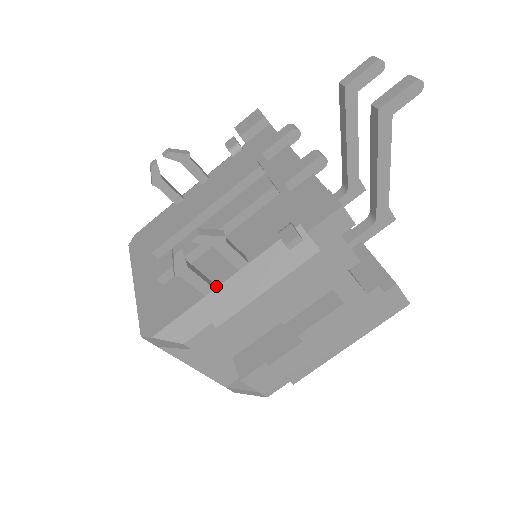
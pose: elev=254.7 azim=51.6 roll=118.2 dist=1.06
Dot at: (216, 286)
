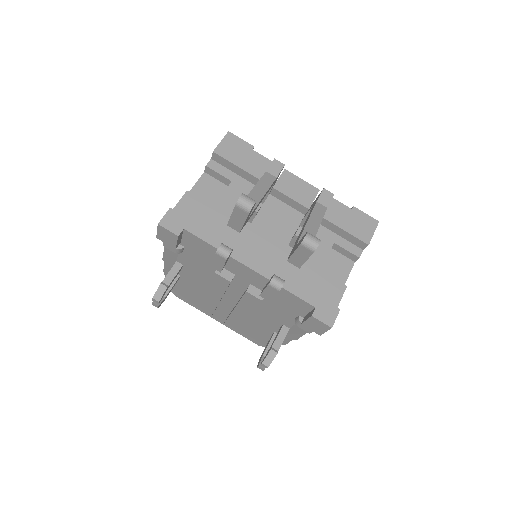
Dot at: occluded
